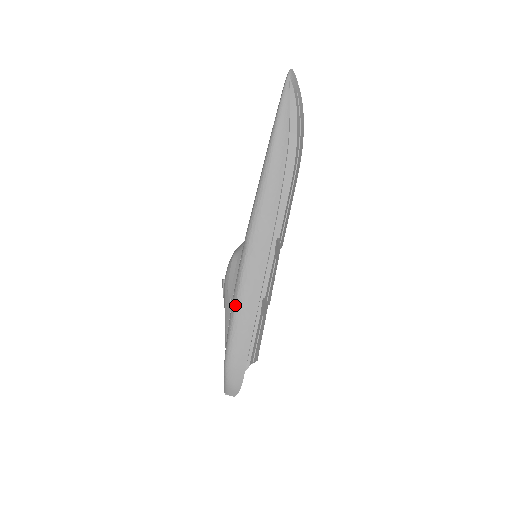
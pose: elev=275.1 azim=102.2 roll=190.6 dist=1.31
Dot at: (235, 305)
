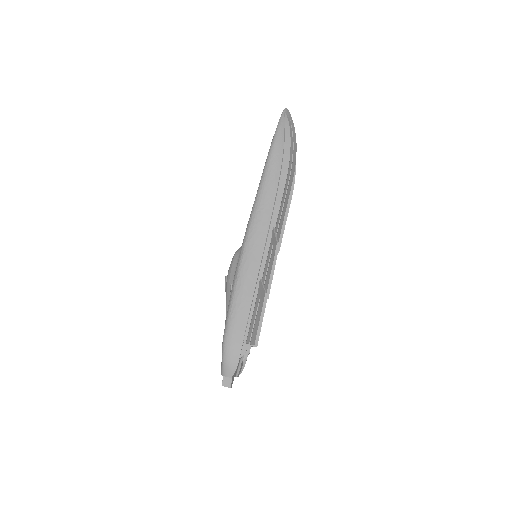
Dot at: (235, 285)
